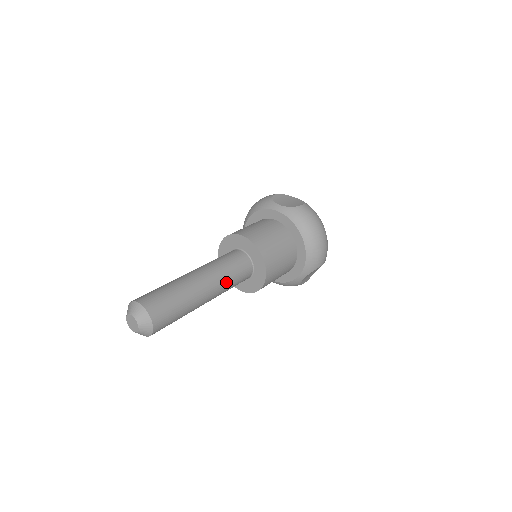
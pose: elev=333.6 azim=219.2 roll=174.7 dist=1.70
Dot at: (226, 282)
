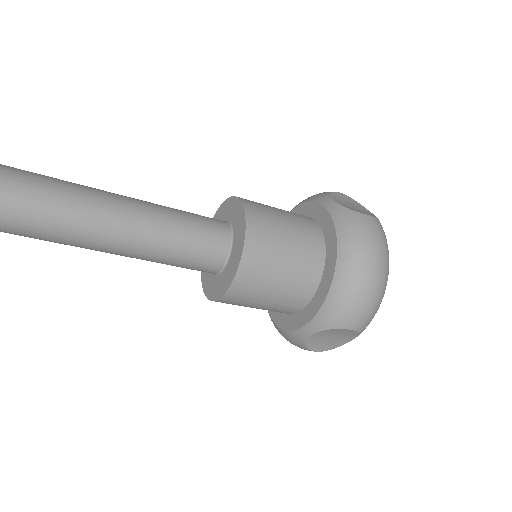
Dot at: (163, 240)
